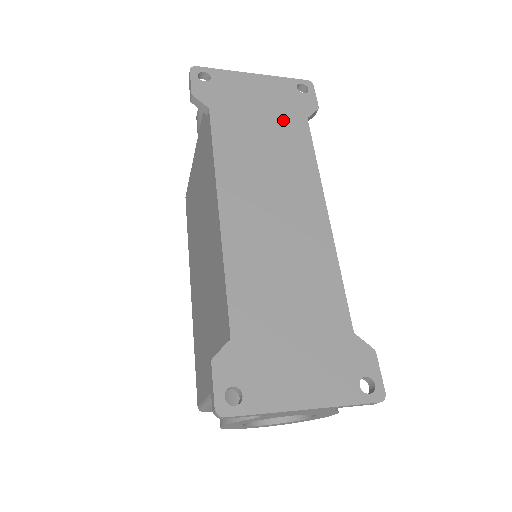
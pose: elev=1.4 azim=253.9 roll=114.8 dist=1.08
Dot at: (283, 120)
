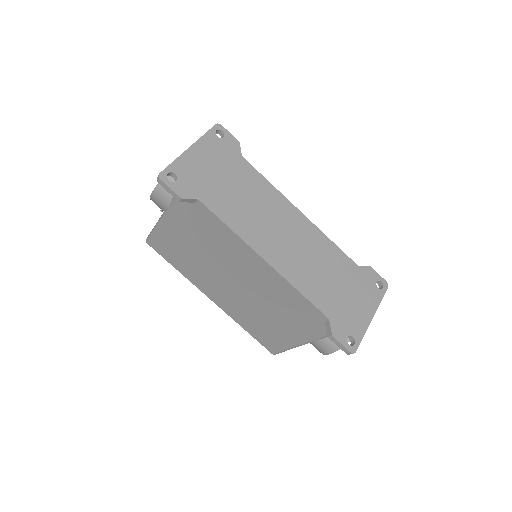
Dot at: (234, 170)
